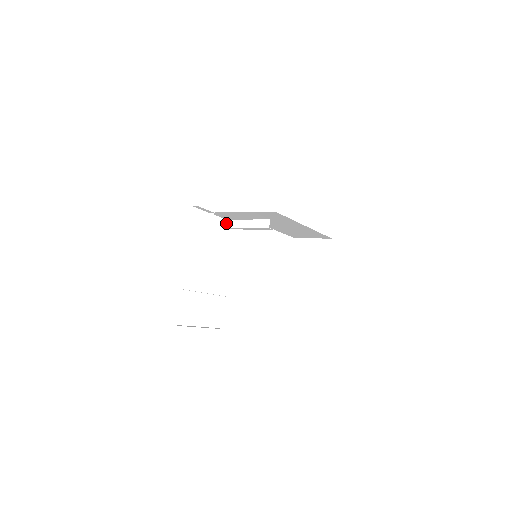
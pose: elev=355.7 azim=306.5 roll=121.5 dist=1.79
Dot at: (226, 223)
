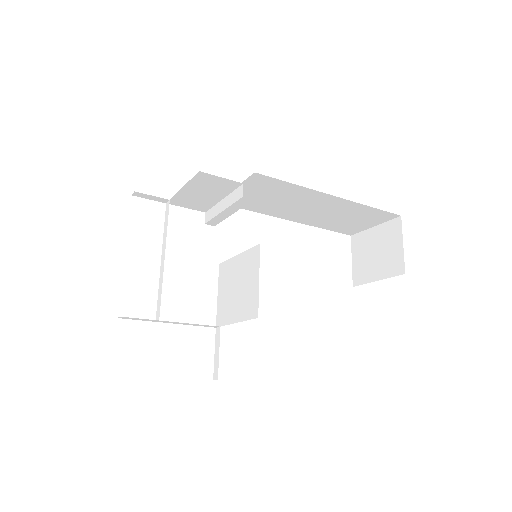
Dot at: occluded
